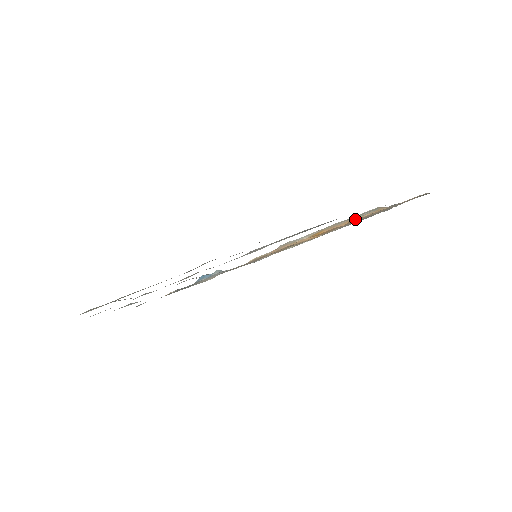
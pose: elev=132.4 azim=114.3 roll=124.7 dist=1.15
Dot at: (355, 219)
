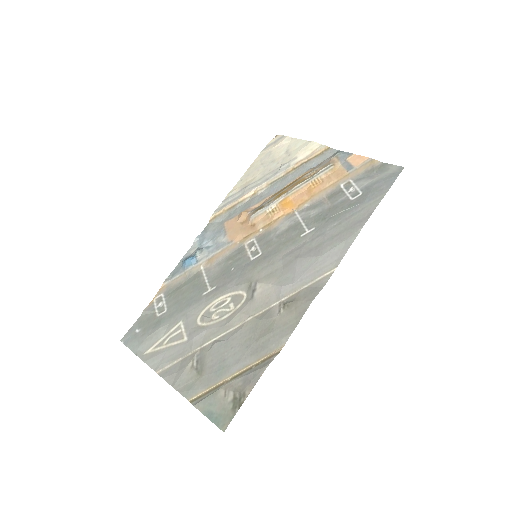
Dot at: (317, 185)
